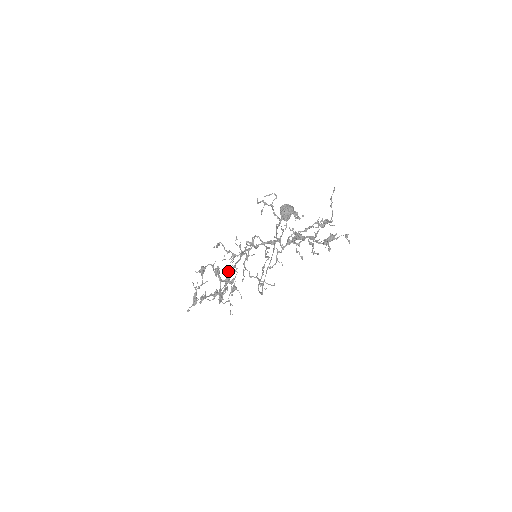
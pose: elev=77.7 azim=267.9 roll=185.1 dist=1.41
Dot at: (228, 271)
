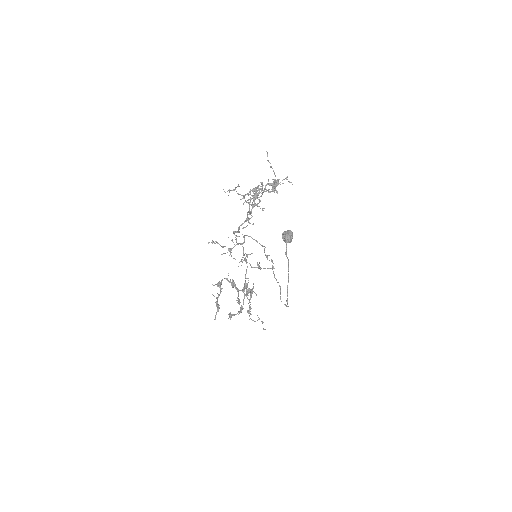
Dot at: occluded
